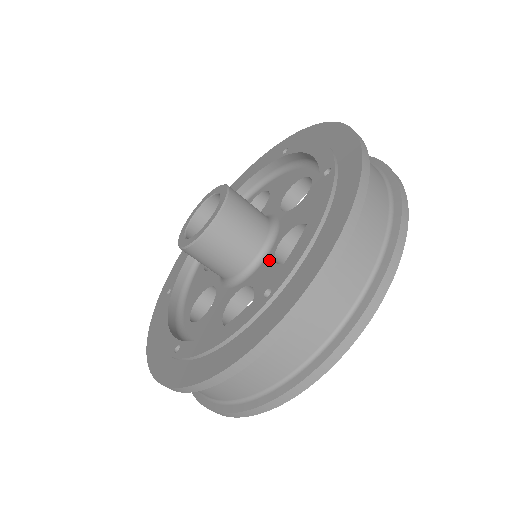
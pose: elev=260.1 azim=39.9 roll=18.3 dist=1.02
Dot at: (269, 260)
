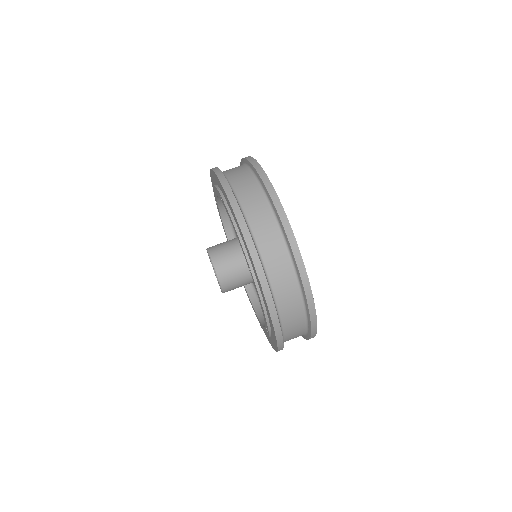
Dot at: occluded
